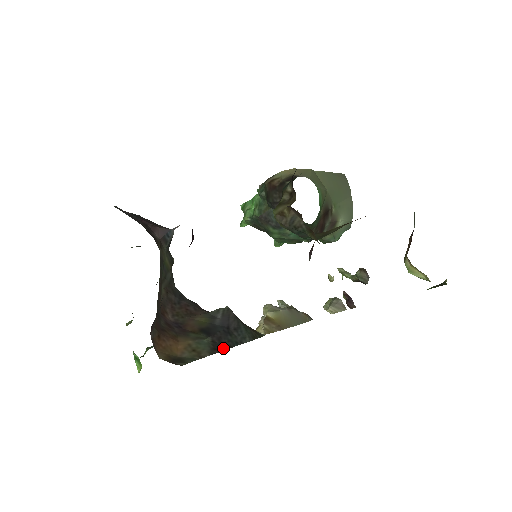
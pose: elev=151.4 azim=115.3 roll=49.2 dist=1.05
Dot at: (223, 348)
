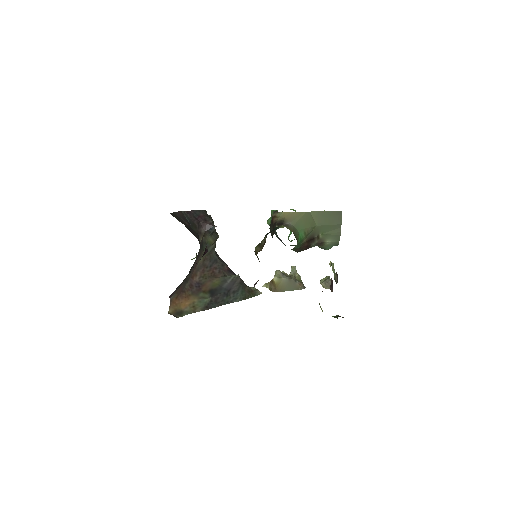
Dot at: (214, 306)
